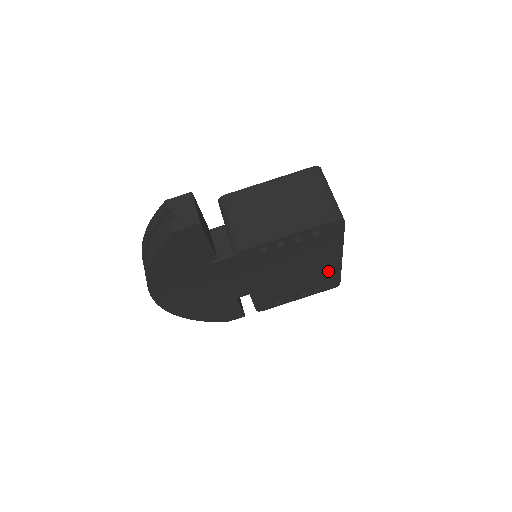
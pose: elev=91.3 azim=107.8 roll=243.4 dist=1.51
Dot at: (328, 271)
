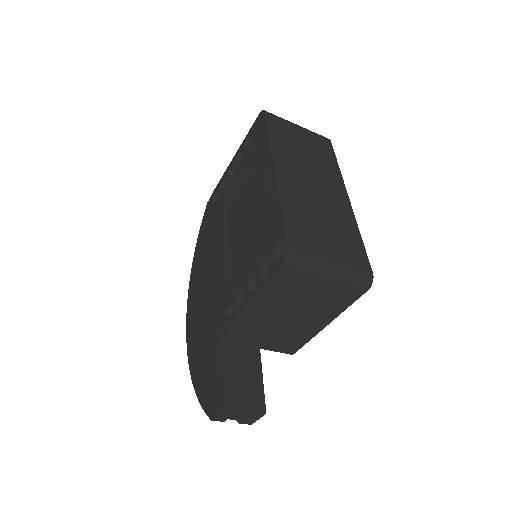
Dot at: occluded
